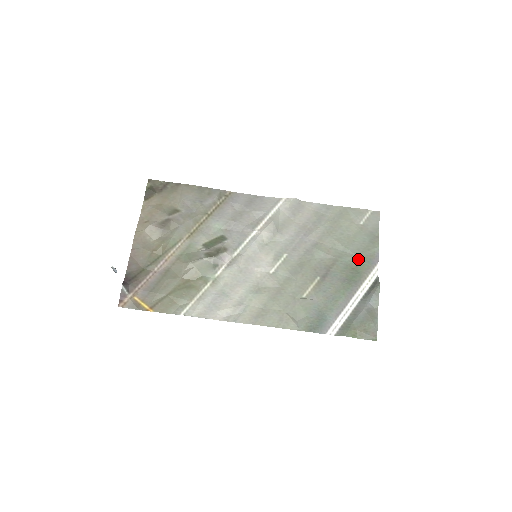
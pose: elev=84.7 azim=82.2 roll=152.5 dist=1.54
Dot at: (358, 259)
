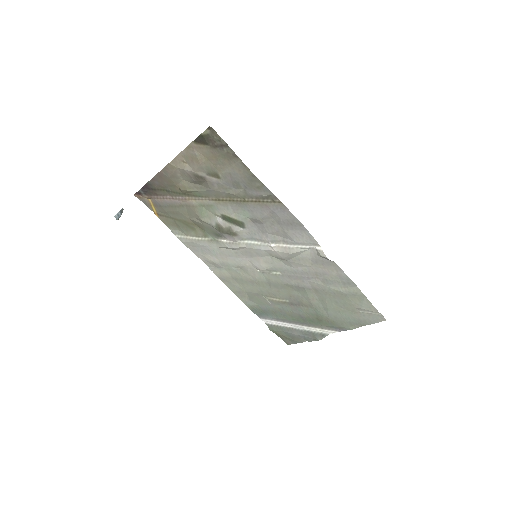
Dot at: (328, 320)
